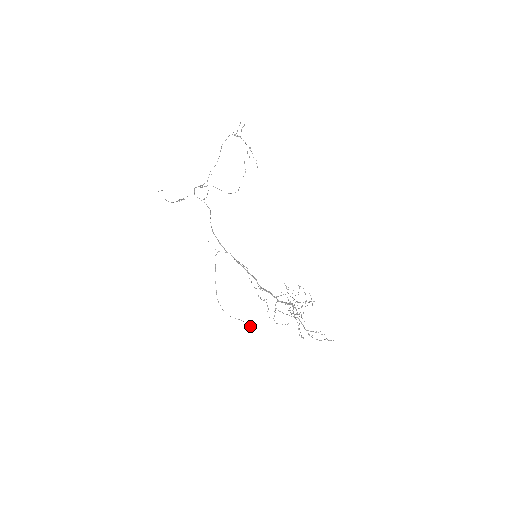
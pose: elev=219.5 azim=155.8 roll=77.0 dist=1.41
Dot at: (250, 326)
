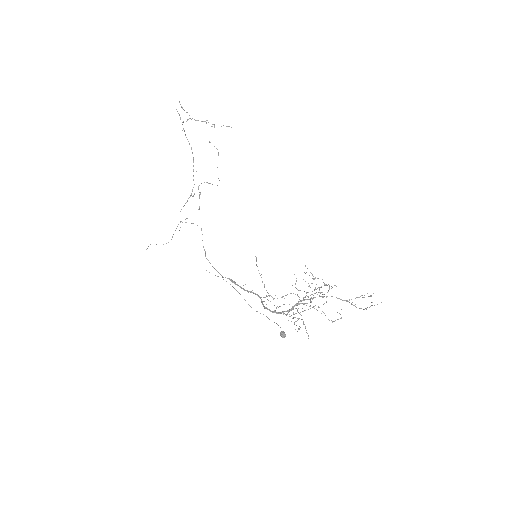
Dot at: occluded
